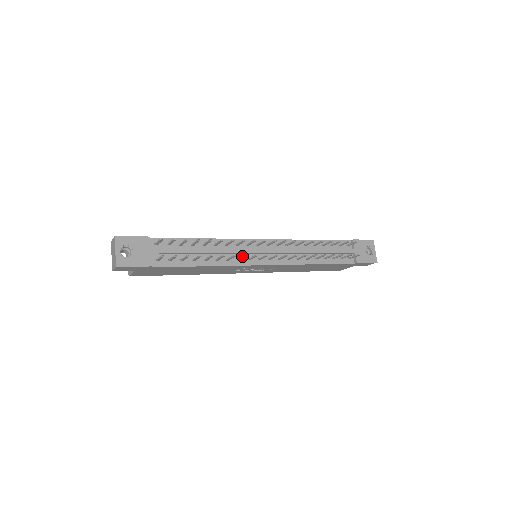
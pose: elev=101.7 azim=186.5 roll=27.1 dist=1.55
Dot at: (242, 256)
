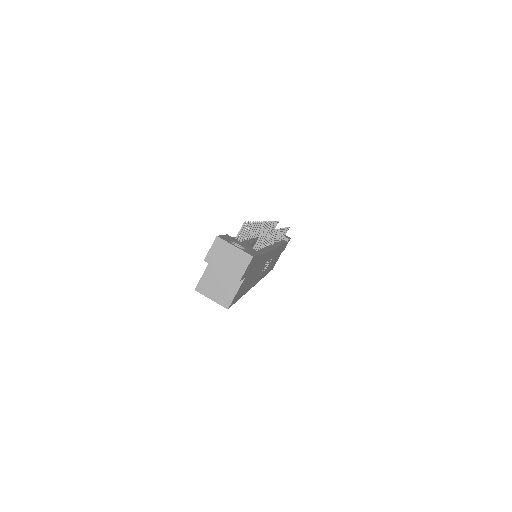
Dot at: (272, 235)
